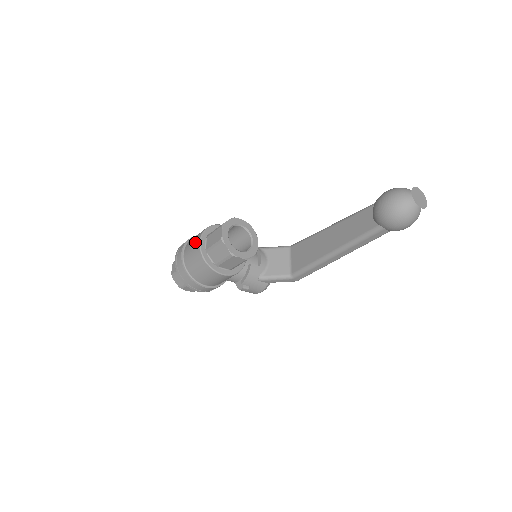
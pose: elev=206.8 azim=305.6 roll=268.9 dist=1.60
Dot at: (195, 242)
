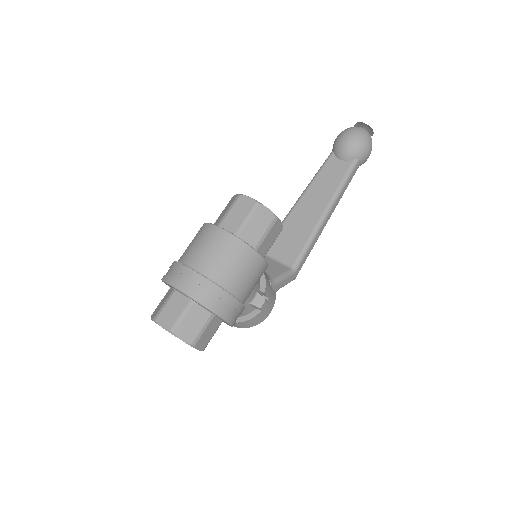
Dot at: (210, 237)
